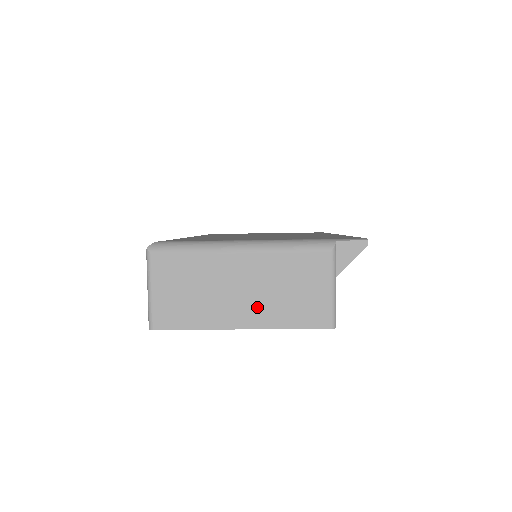
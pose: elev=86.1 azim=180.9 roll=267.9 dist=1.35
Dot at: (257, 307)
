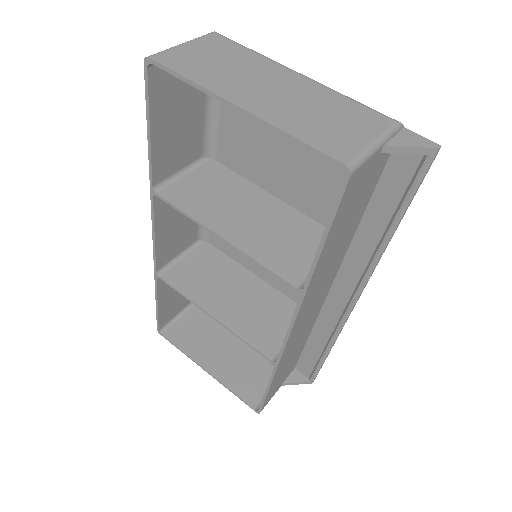
Dot at: (274, 105)
